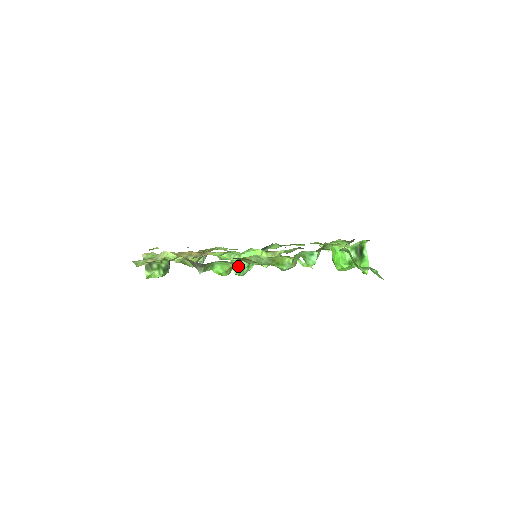
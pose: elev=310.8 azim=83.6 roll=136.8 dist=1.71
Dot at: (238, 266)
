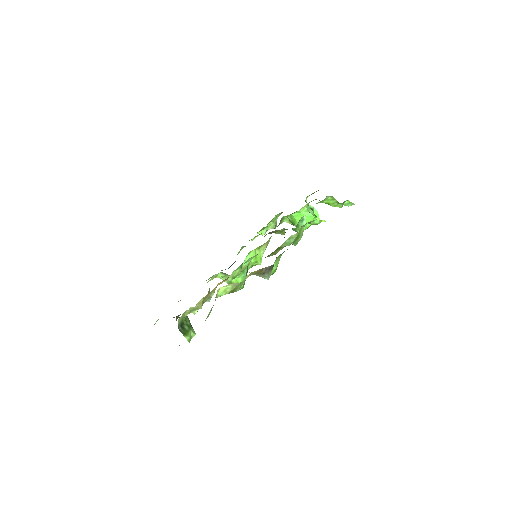
Dot at: (242, 278)
